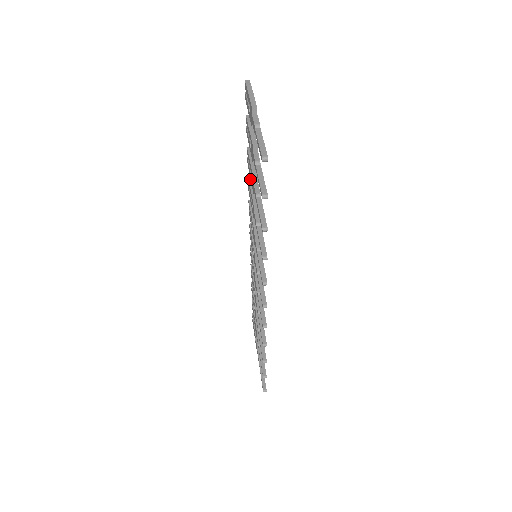
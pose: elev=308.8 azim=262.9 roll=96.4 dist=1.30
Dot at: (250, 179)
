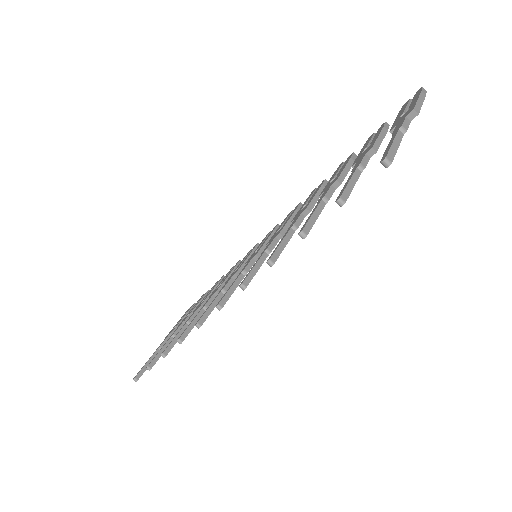
Dot at: (325, 184)
